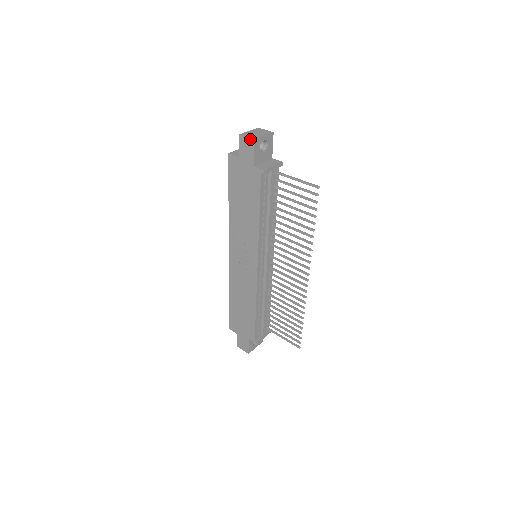
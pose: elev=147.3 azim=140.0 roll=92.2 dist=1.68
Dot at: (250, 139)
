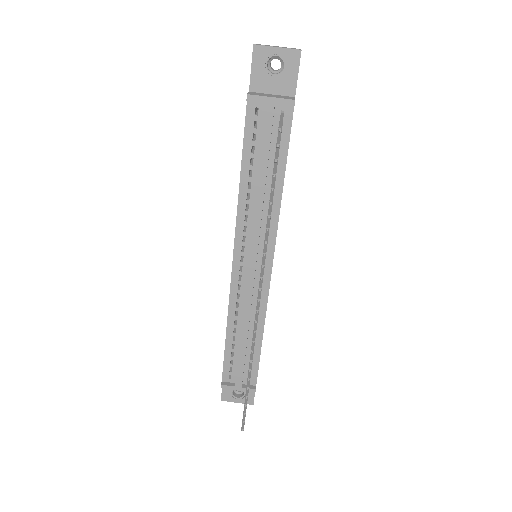
Dot at: (254, 46)
